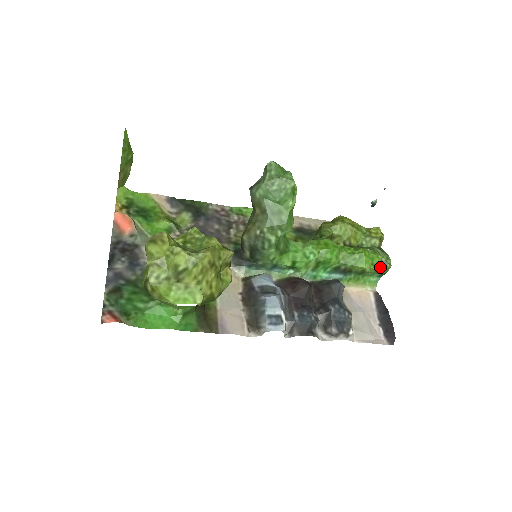
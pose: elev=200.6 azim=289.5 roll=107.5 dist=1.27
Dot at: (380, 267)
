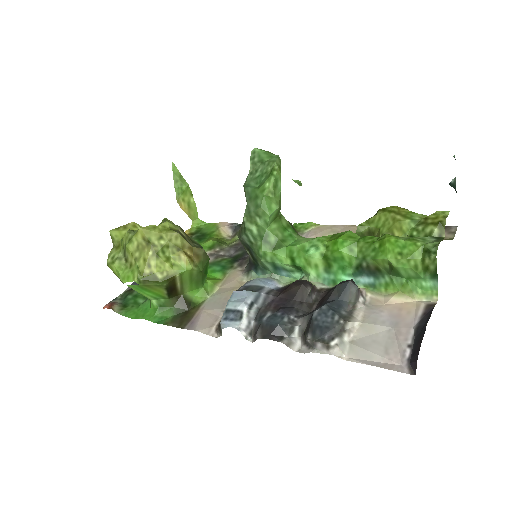
Dot at: (422, 260)
